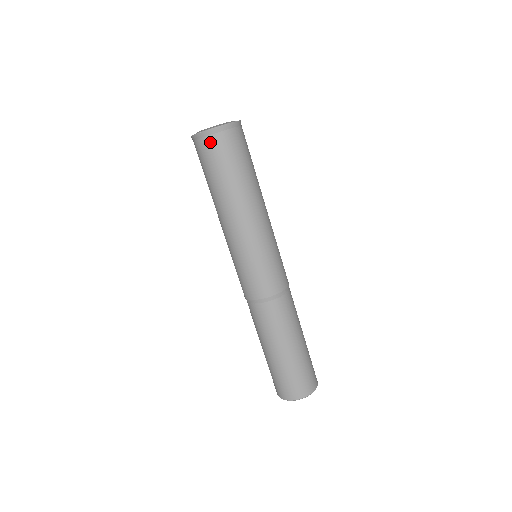
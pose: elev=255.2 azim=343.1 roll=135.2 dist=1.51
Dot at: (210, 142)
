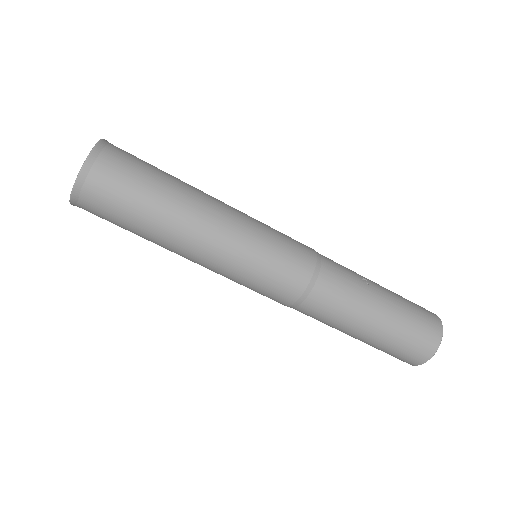
Dot at: occluded
